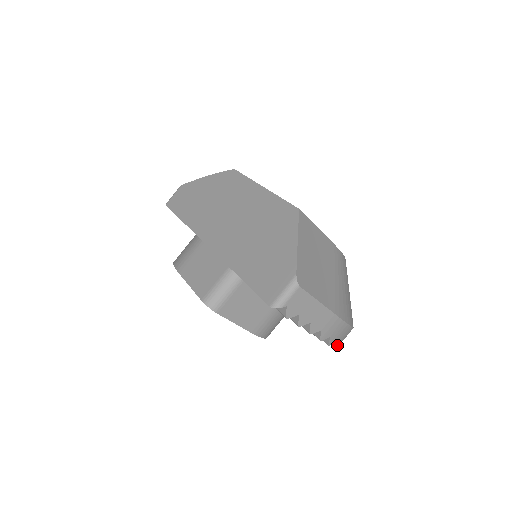
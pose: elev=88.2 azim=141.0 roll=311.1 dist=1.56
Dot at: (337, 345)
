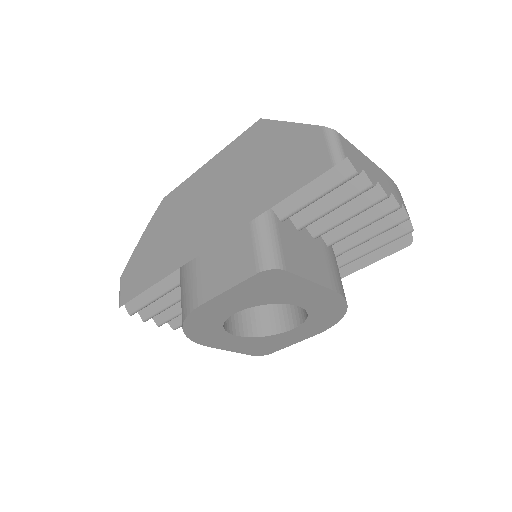
Dot at: occluded
